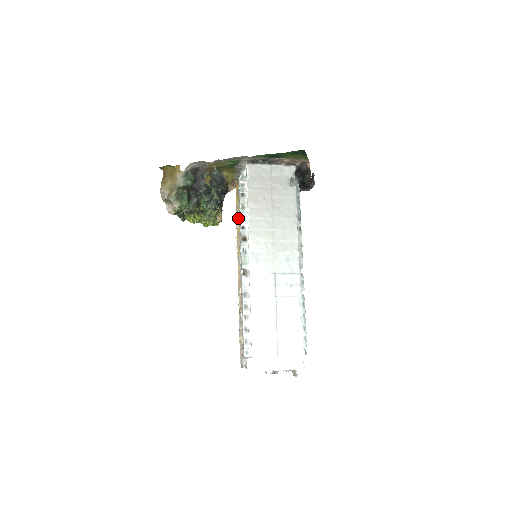
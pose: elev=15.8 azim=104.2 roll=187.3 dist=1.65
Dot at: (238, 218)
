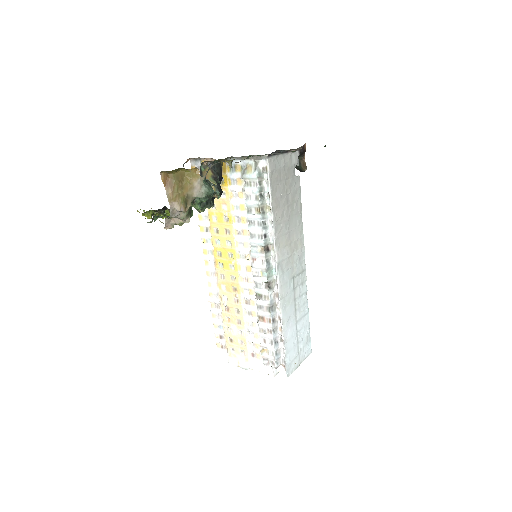
Dot at: (226, 212)
